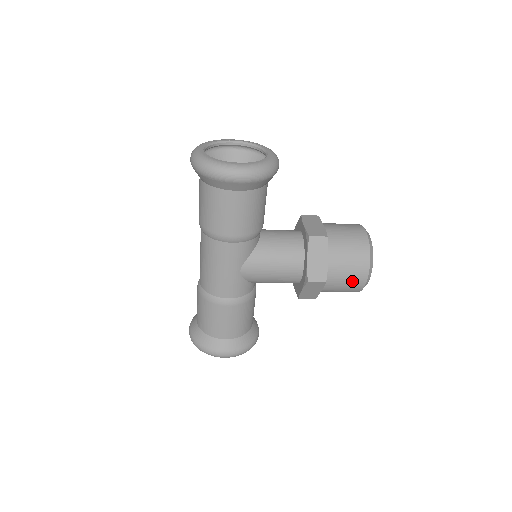
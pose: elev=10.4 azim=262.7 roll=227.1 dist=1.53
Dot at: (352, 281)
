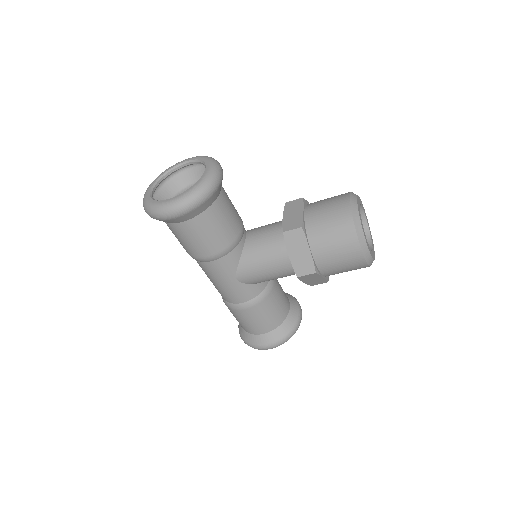
Dot at: (348, 262)
